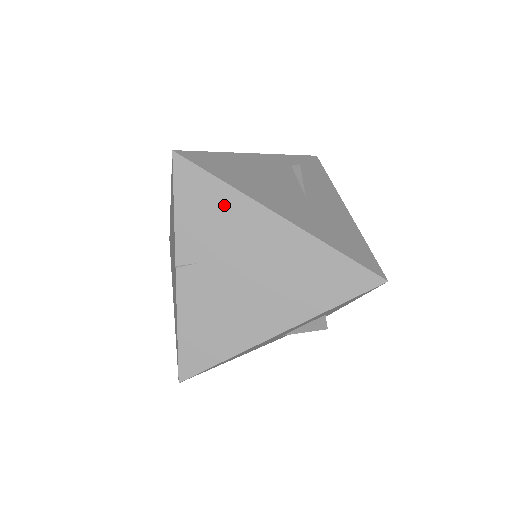
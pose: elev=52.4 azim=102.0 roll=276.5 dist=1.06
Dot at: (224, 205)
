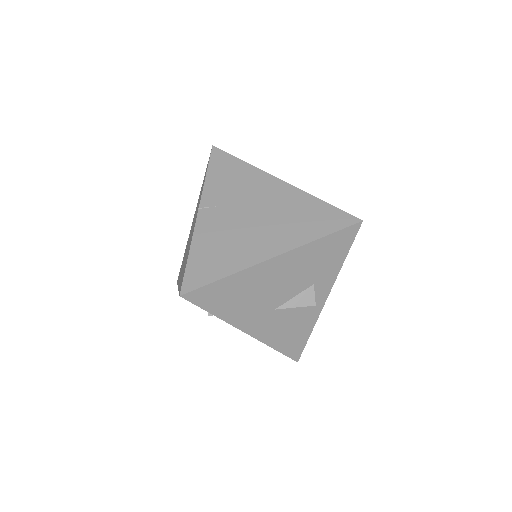
Dot at: (243, 173)
